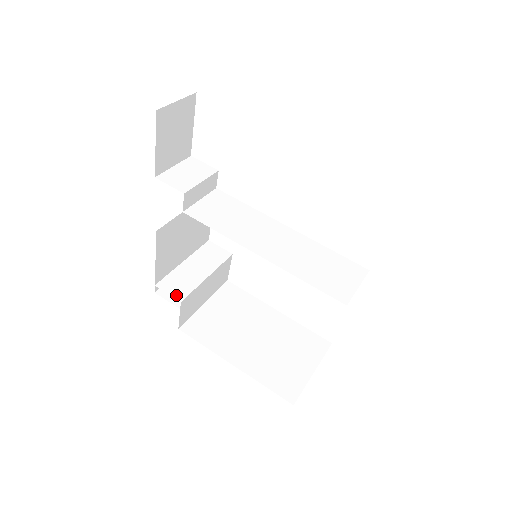
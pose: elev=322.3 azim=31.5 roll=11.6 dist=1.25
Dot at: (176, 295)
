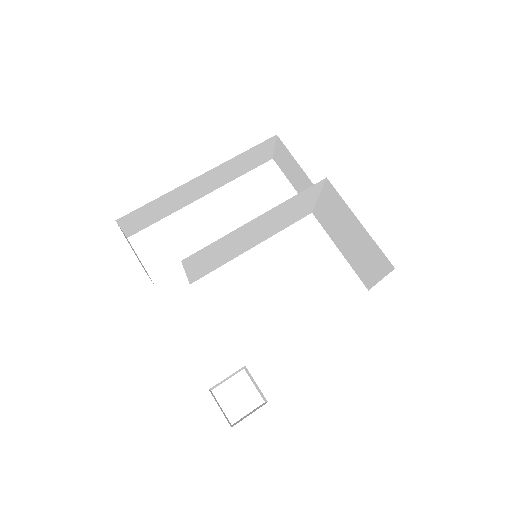
Dot at: occluded
